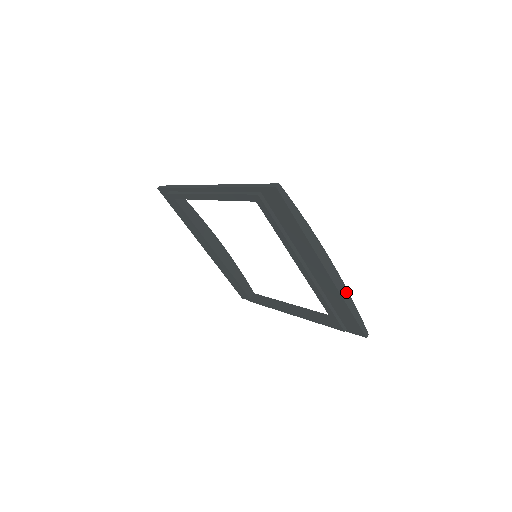
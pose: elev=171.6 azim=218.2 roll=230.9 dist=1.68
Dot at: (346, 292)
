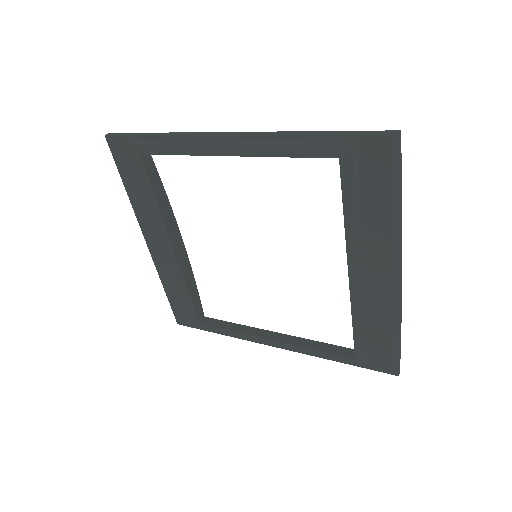
Dot at: (401, 311)
